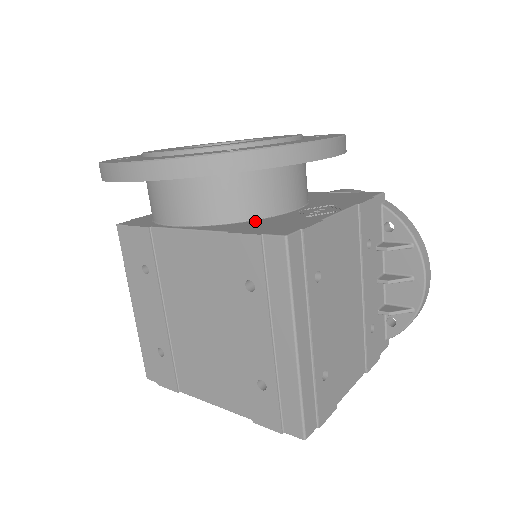
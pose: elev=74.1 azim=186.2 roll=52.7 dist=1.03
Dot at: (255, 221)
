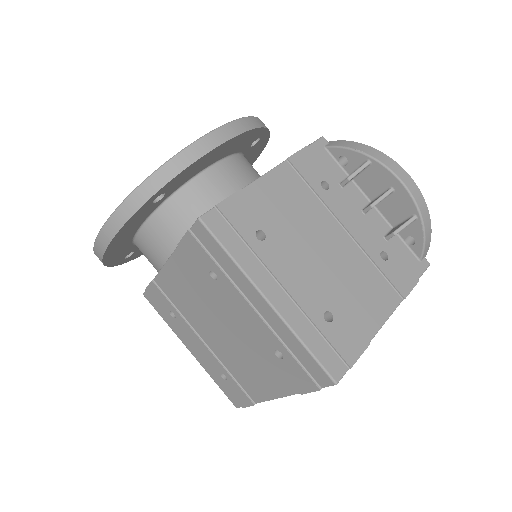
Dot at: occluded
